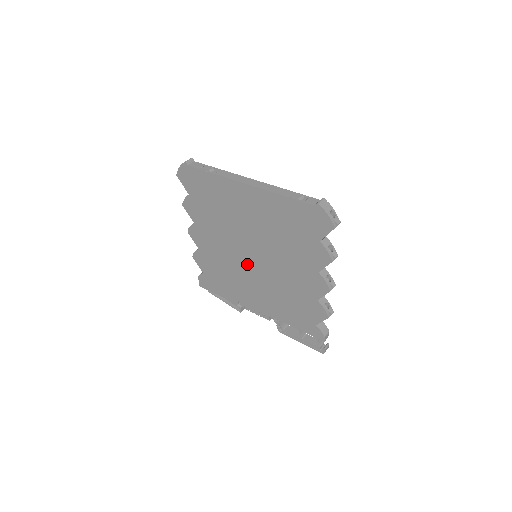
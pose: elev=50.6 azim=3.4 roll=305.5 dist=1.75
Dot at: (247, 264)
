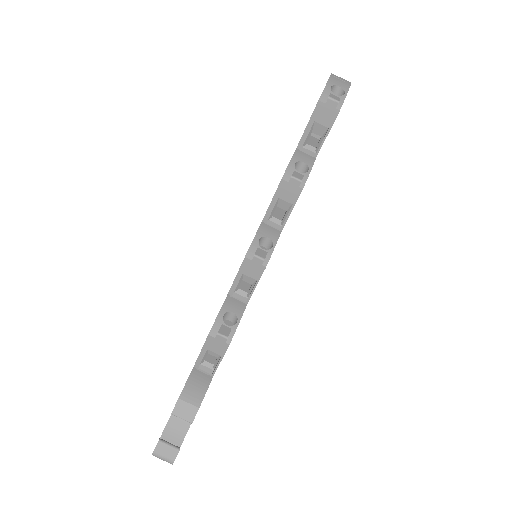
Dot at: occluded
